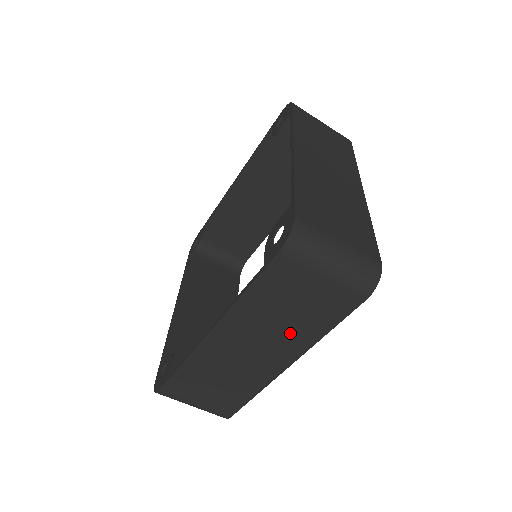
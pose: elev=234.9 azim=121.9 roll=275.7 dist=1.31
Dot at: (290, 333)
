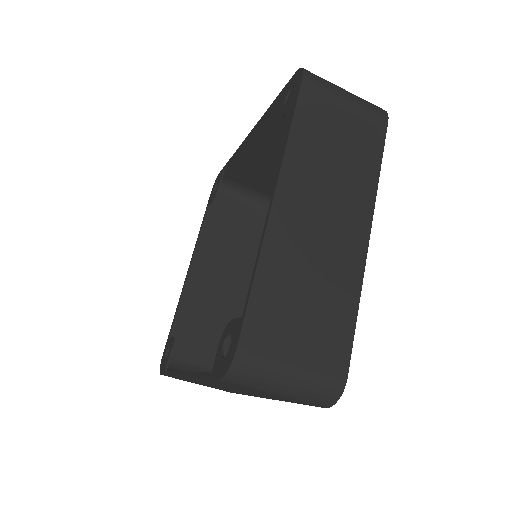
Dot at: (257, 394)
